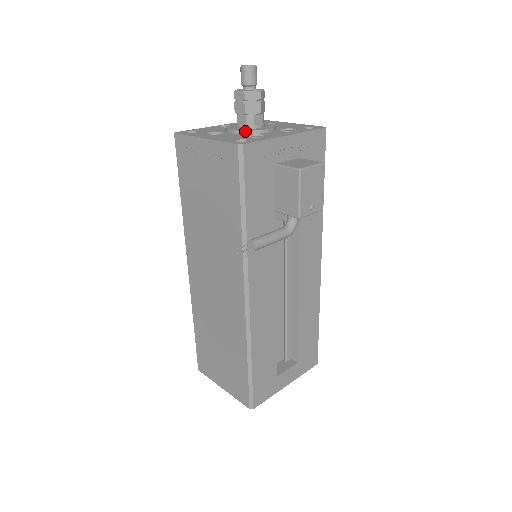
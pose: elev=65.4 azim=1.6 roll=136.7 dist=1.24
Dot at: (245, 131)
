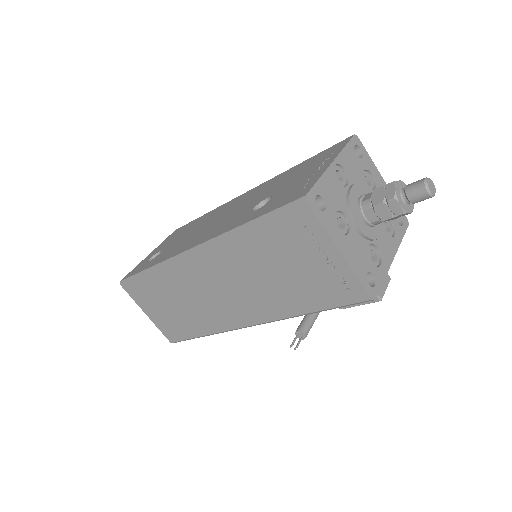
Dot at: (369, 238)
